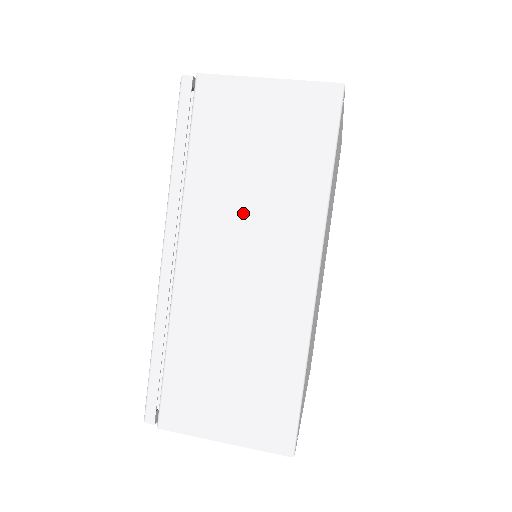
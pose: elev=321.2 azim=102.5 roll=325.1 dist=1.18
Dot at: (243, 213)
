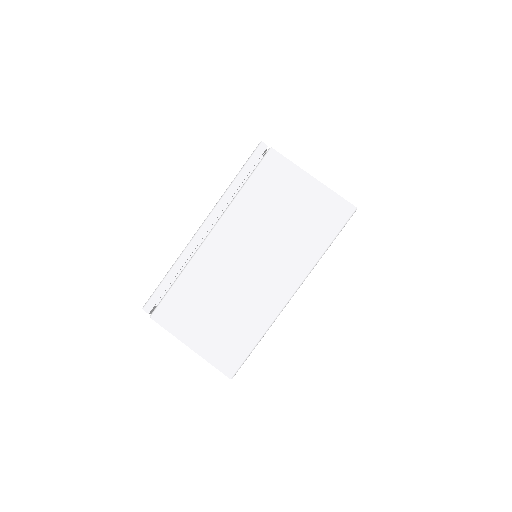
Dot at: occluded
